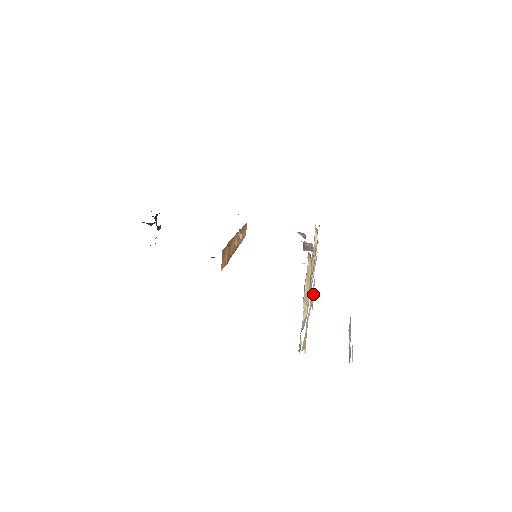
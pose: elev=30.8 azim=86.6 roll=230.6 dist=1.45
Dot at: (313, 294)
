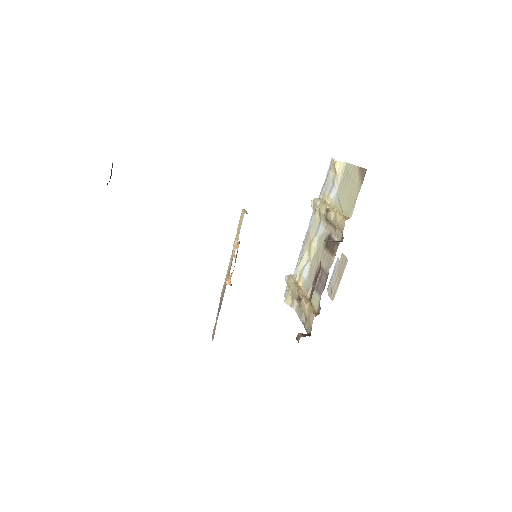
Dot at: occluded
